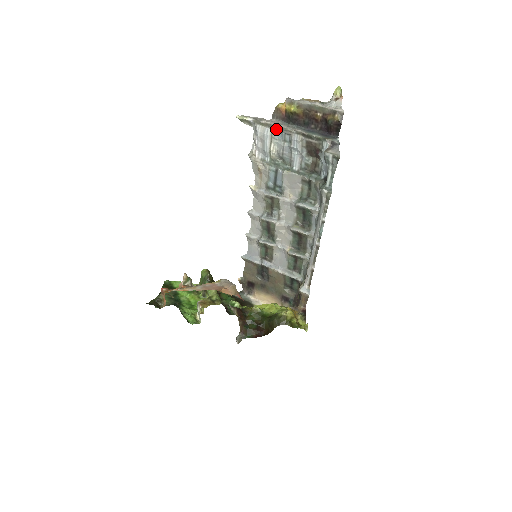
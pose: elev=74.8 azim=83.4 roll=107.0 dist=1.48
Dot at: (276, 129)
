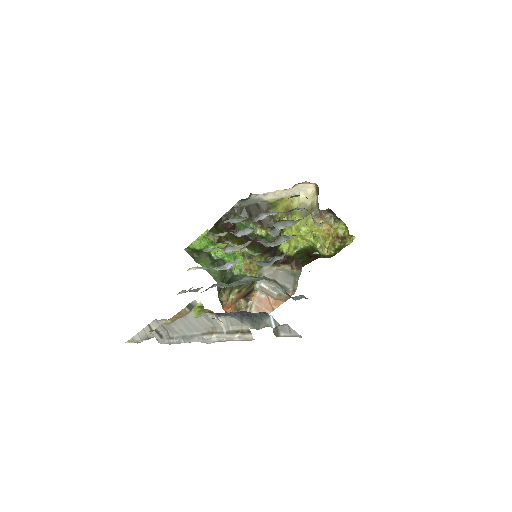
Dot at: occluded
